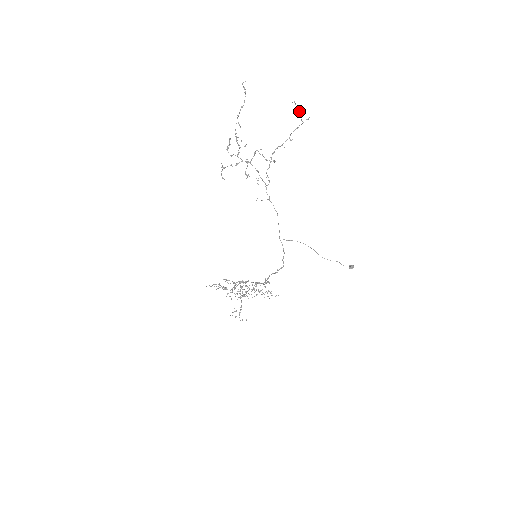
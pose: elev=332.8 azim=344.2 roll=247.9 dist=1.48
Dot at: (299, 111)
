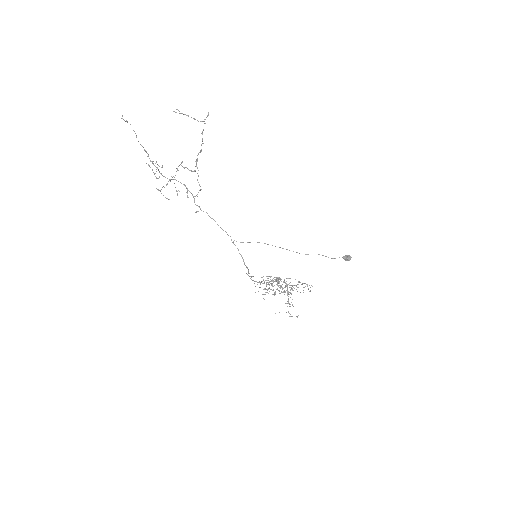
Dot at: (186, 115)
